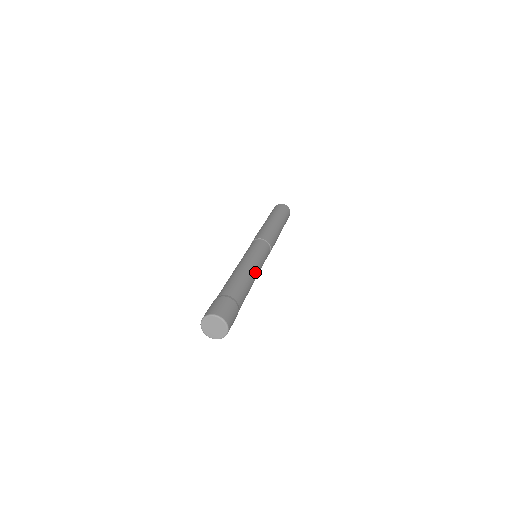
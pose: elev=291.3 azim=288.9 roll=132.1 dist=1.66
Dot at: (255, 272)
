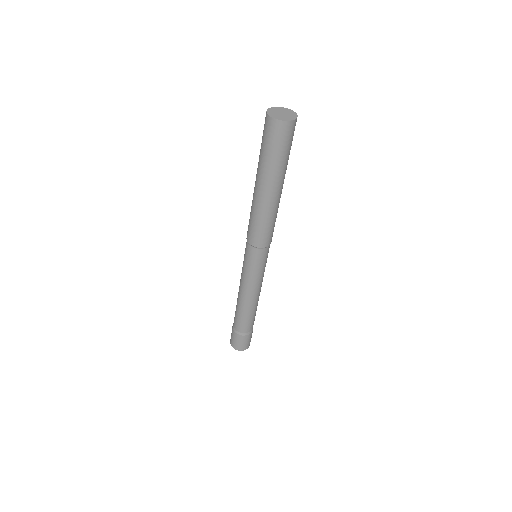
Dot at: (259, 293)
